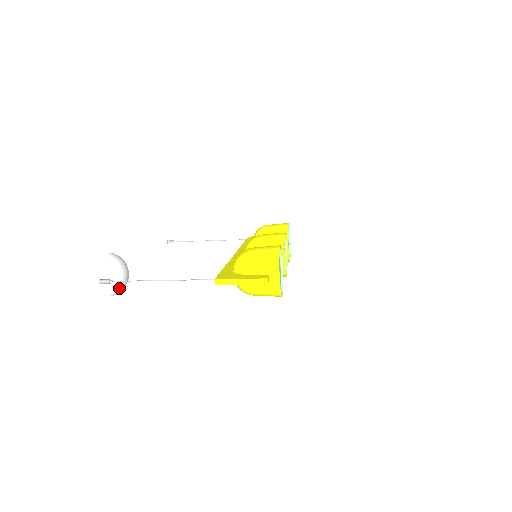
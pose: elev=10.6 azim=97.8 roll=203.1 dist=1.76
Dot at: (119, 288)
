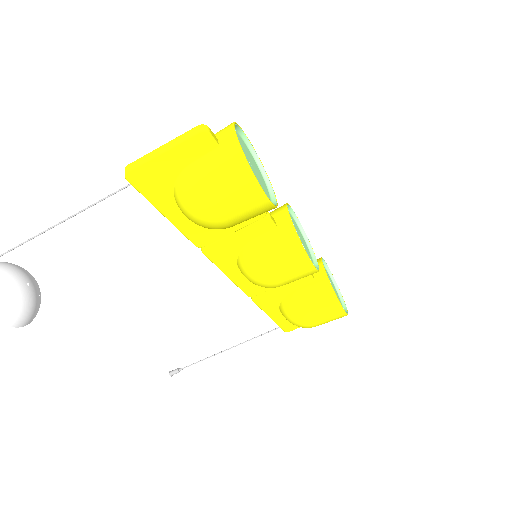
Dot at: (6, 299)
